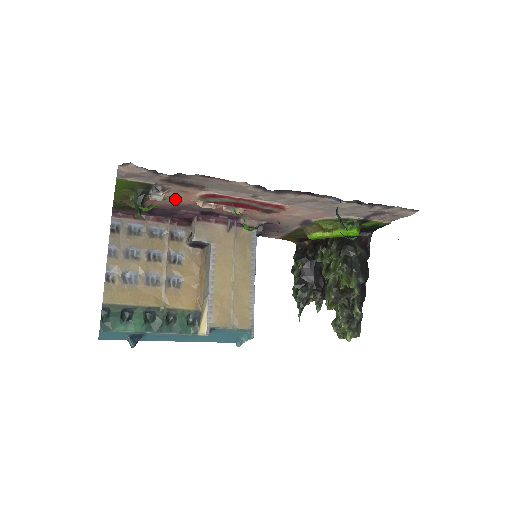
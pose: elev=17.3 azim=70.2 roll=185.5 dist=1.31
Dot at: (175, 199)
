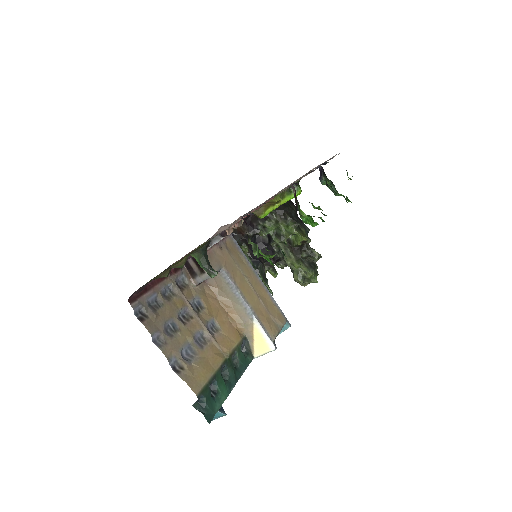
Dot at: occluded
